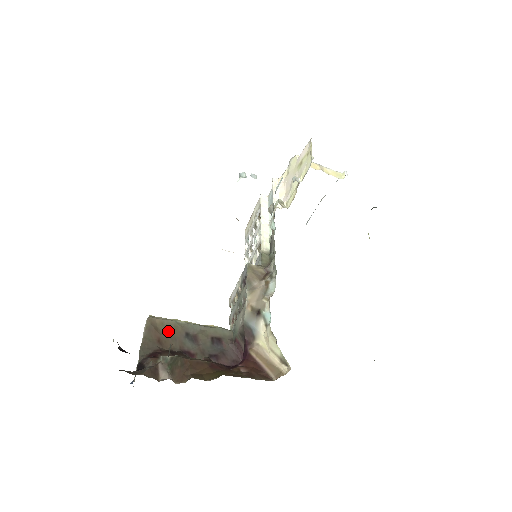
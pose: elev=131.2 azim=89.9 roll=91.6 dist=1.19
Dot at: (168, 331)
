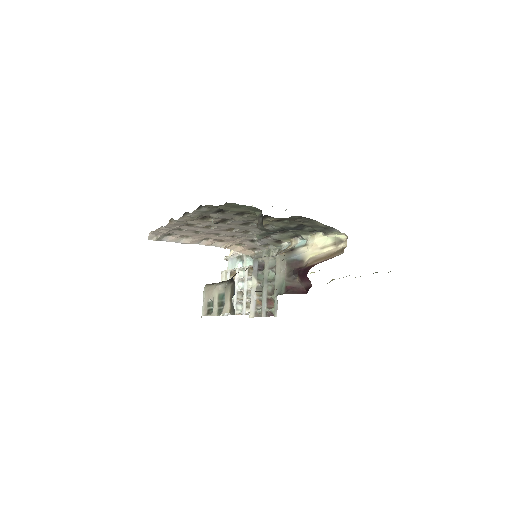
Dot at: occluded
